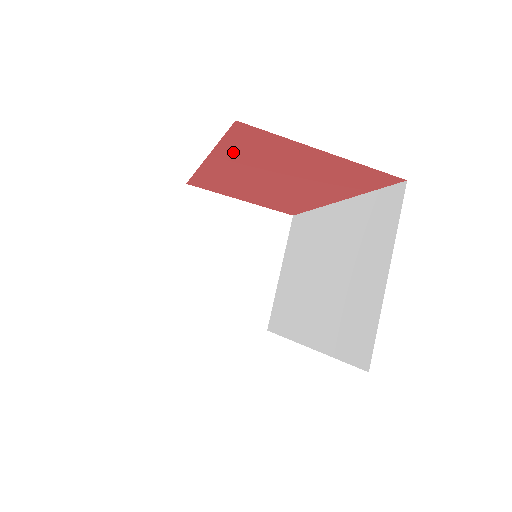
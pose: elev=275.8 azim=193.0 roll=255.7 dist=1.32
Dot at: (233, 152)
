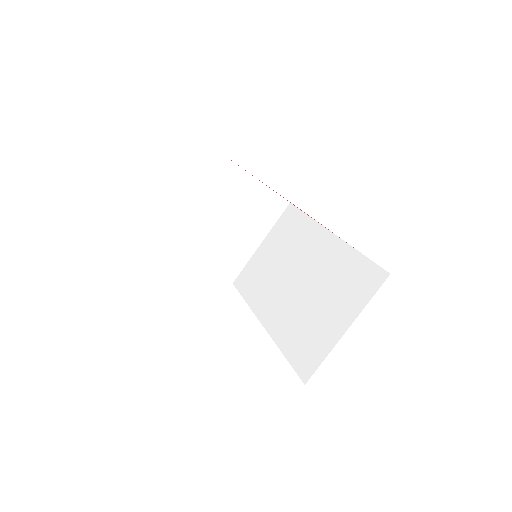
Dot at: occluded
